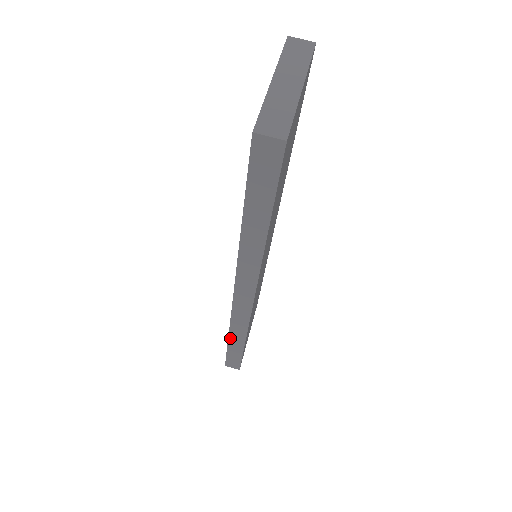
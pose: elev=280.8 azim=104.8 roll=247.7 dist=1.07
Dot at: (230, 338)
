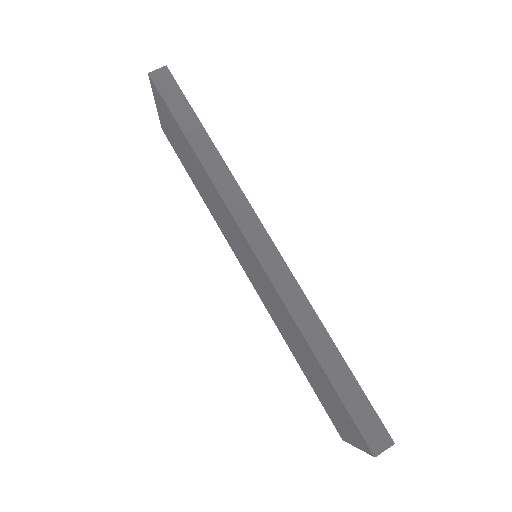
Dot at: (313, 348)
